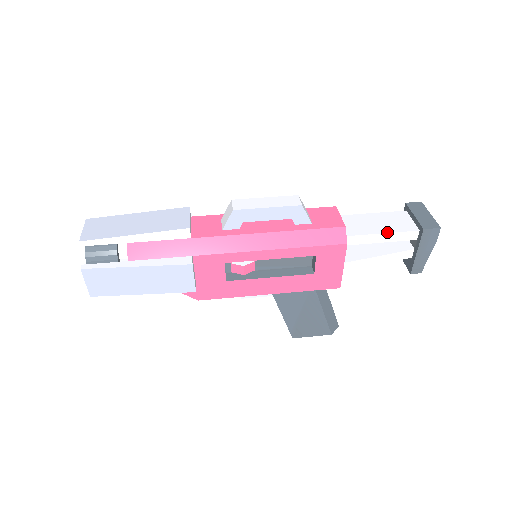
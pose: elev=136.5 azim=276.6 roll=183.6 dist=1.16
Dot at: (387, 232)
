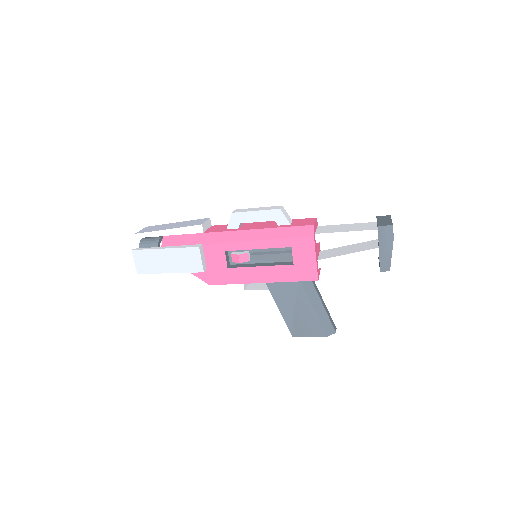
Dot at: (350, 231)
